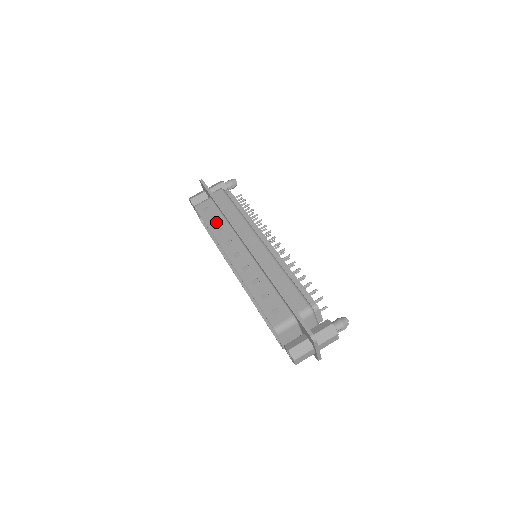
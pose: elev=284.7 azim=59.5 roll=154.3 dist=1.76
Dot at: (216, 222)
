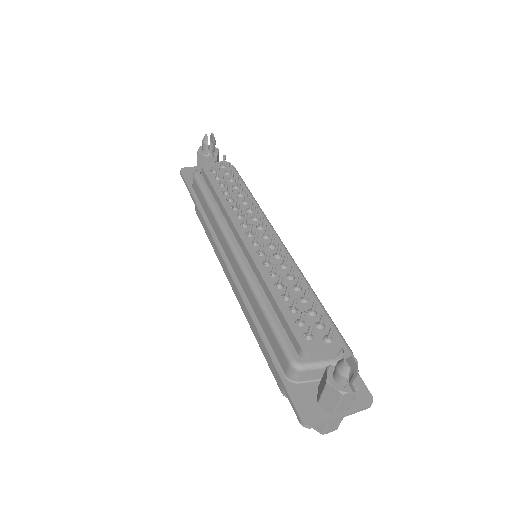
Dot at: occluded
